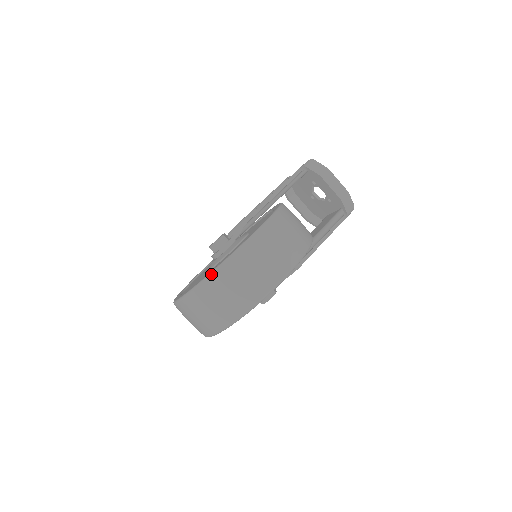
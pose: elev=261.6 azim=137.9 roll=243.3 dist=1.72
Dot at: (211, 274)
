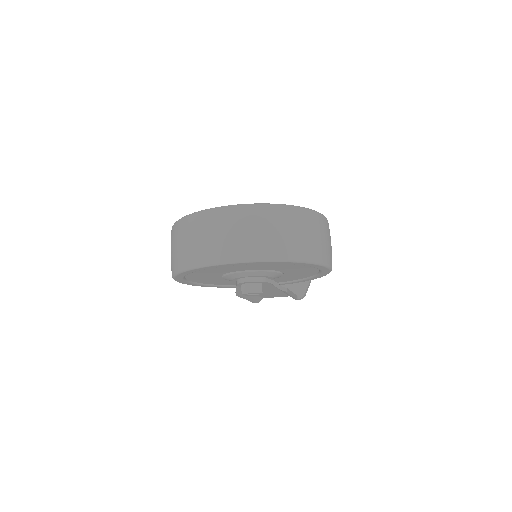
Dot at: (306, 208)
